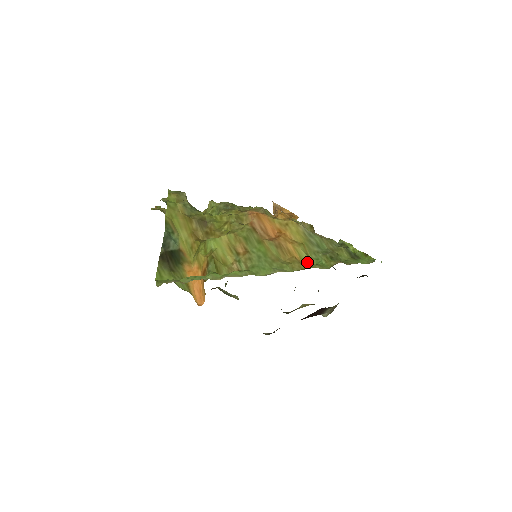
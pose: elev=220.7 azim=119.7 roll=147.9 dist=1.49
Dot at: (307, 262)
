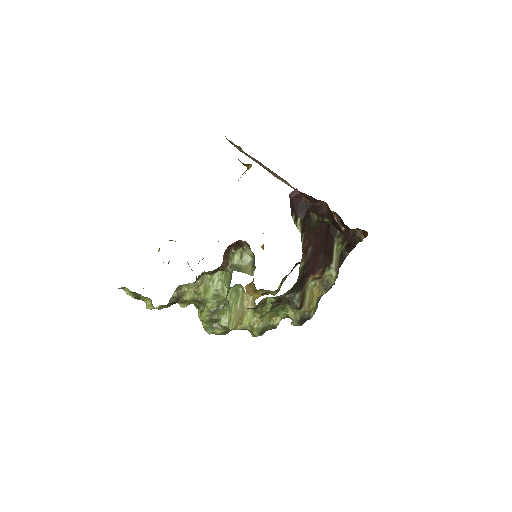
Dot at: occluded
